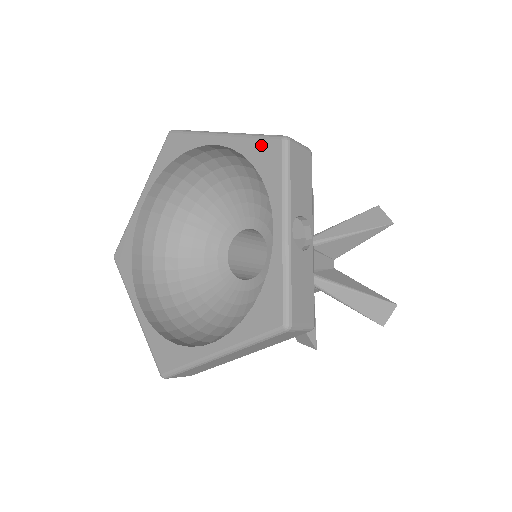
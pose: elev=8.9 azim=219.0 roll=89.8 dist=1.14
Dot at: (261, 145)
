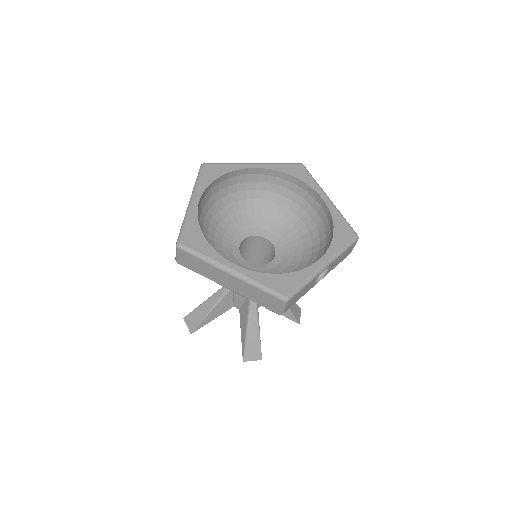
Dot at: (345, 226)
